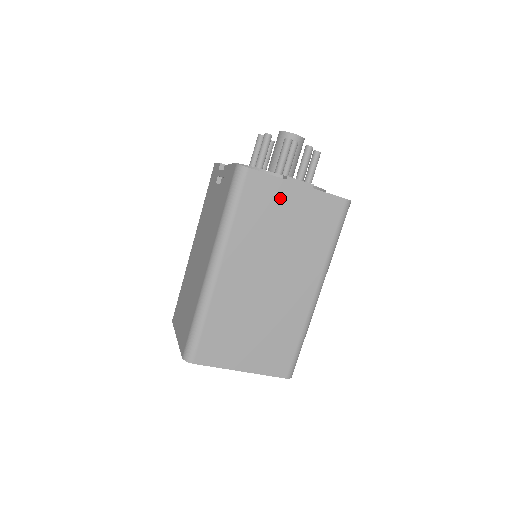
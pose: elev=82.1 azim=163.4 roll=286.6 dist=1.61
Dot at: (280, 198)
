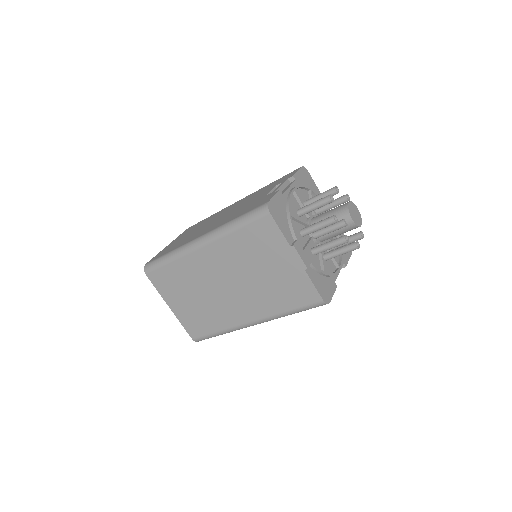
Dot at: (276, 252)
